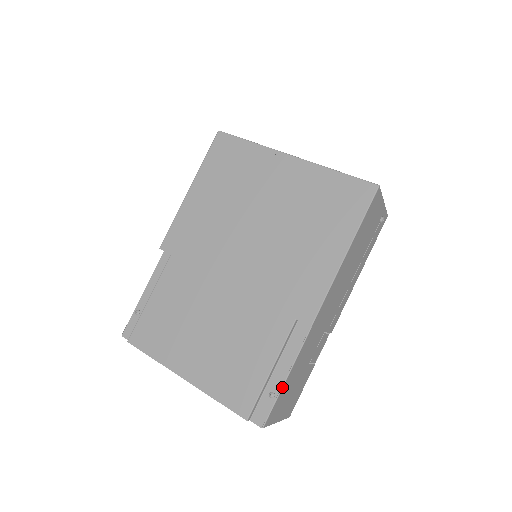
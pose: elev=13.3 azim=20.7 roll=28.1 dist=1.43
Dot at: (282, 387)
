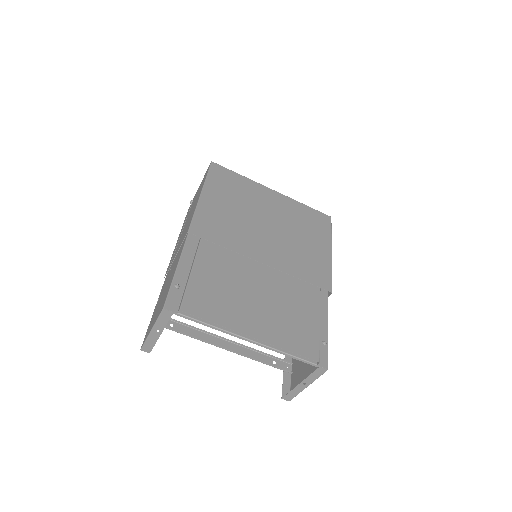
Dot at: occluded
